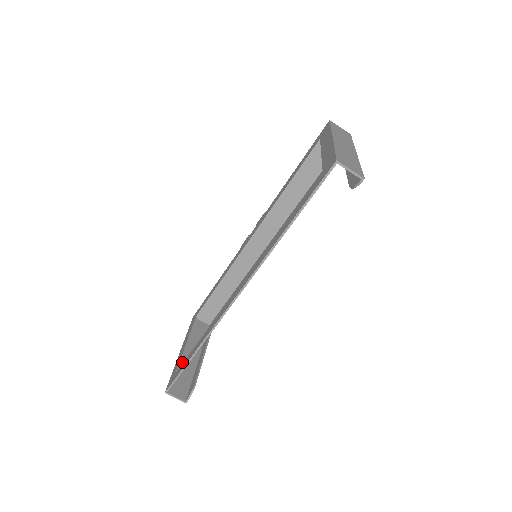
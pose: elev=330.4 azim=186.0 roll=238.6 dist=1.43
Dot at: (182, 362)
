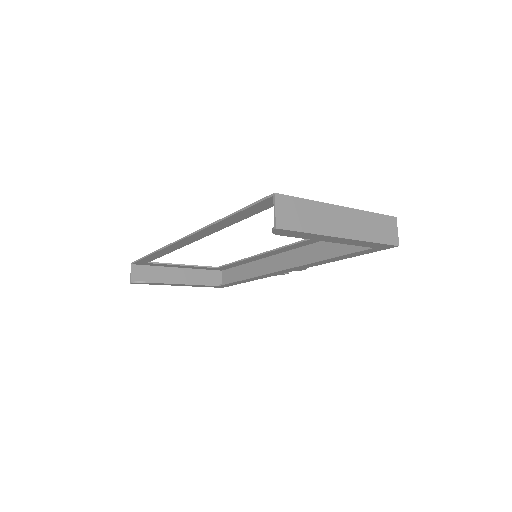
Dot at: (168, 270)
